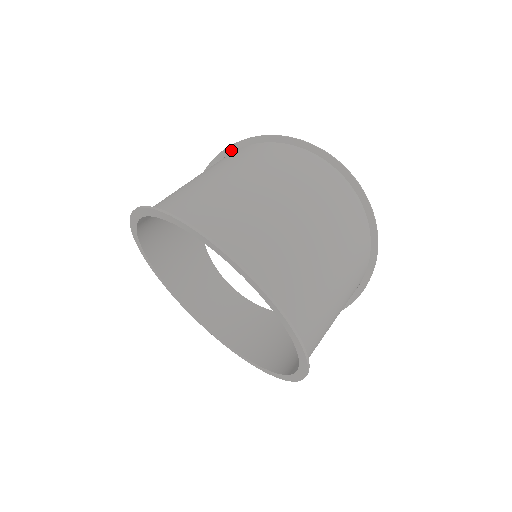
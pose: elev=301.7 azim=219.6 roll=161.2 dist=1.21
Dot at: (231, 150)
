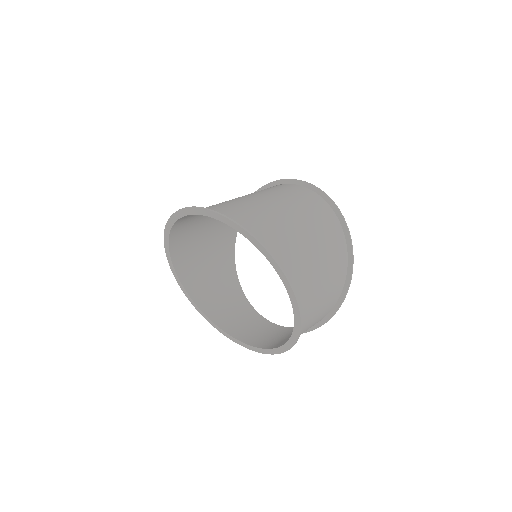
Dot at: occluded
